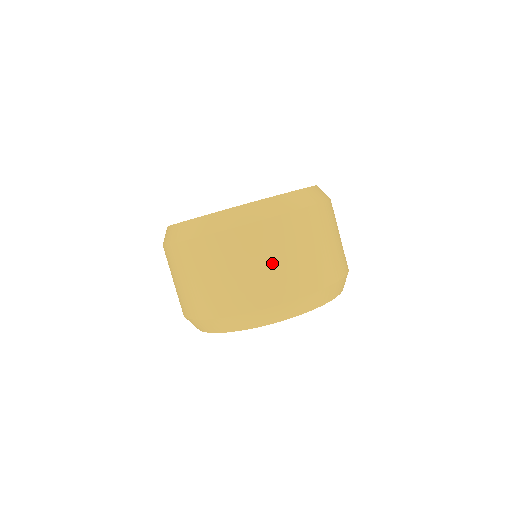
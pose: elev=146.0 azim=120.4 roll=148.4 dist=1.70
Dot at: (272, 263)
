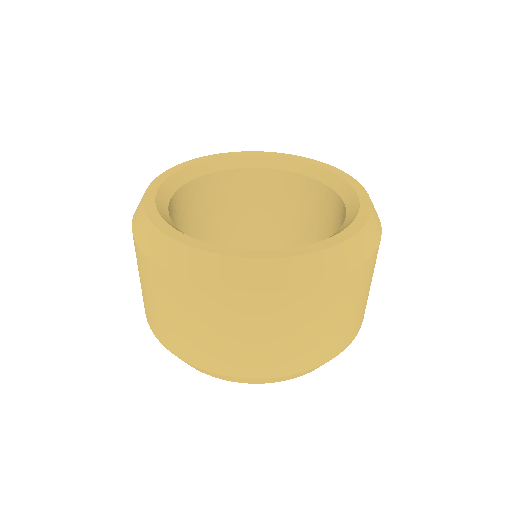
Dot at: (263, 339)
